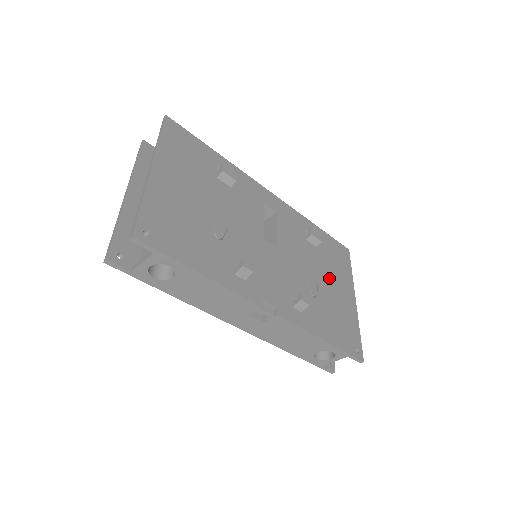
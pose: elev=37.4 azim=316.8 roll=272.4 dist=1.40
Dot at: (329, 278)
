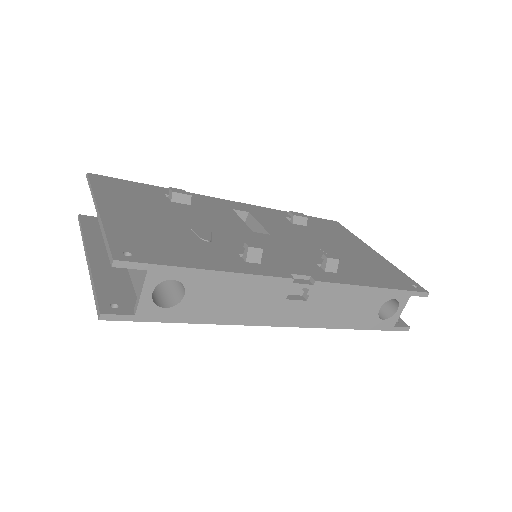
Dot at: (338, 243)
